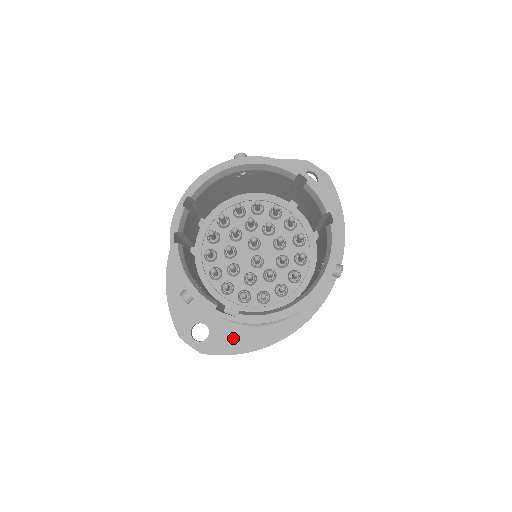
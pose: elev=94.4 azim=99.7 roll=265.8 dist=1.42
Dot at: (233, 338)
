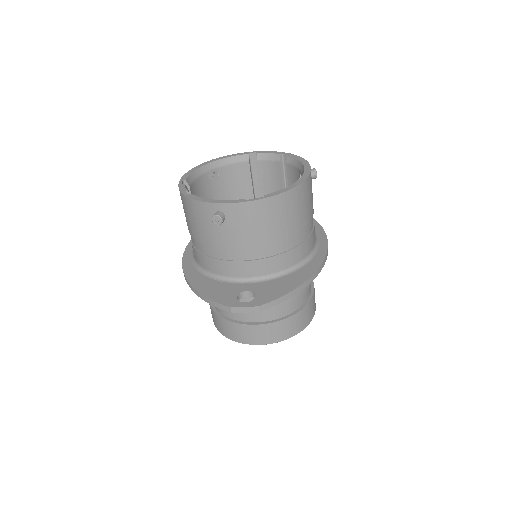
Dot at: (278, 286)
